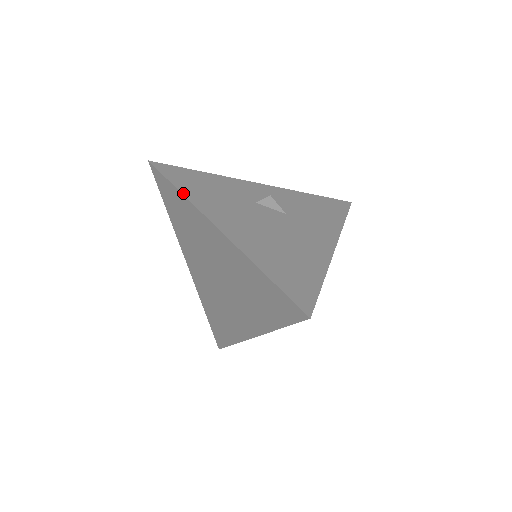
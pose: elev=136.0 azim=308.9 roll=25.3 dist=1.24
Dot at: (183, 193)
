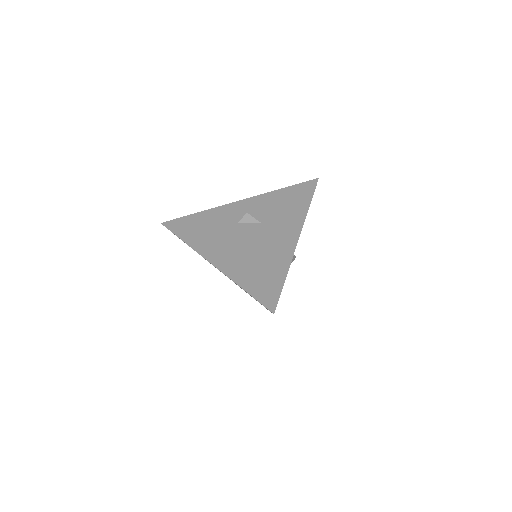
Dot at: (186, 243)
